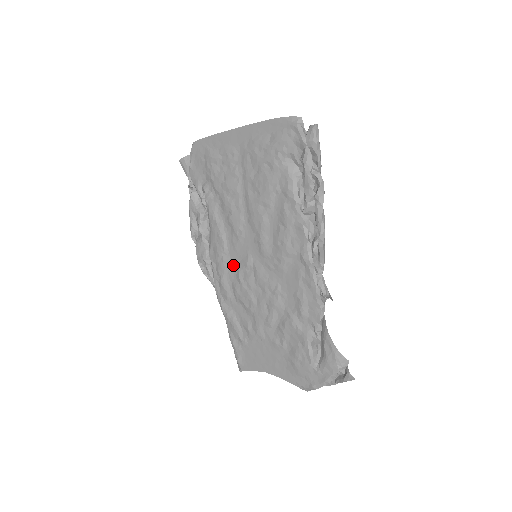
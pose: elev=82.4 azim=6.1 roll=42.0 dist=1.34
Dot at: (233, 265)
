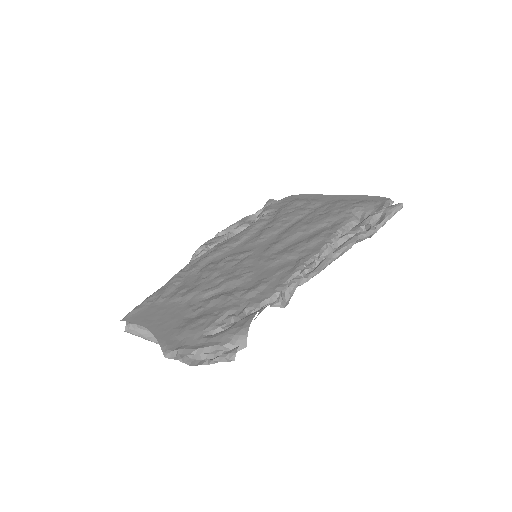
Dot at: (229, 253)
